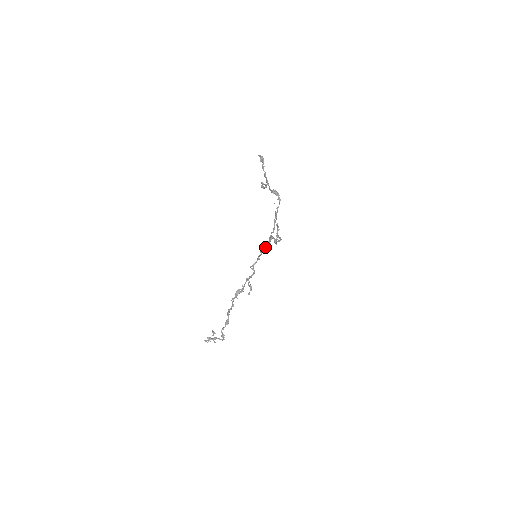
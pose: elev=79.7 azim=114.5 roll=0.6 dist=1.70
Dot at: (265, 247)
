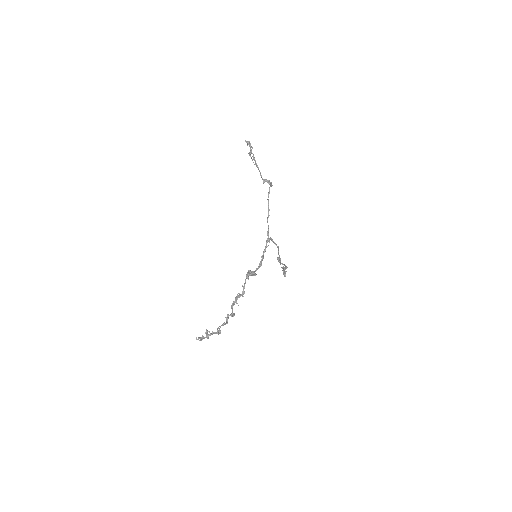
Dot at: (265, 248)
